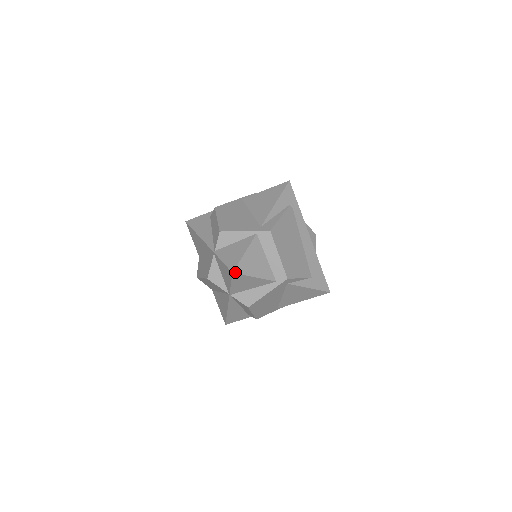
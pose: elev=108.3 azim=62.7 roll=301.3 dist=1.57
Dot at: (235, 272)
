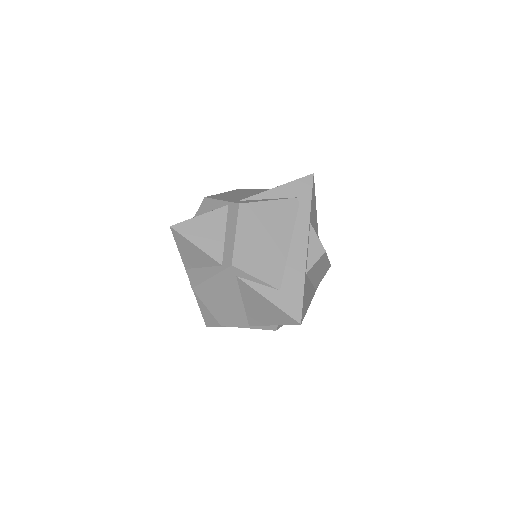
Dot at: (174, 227)
